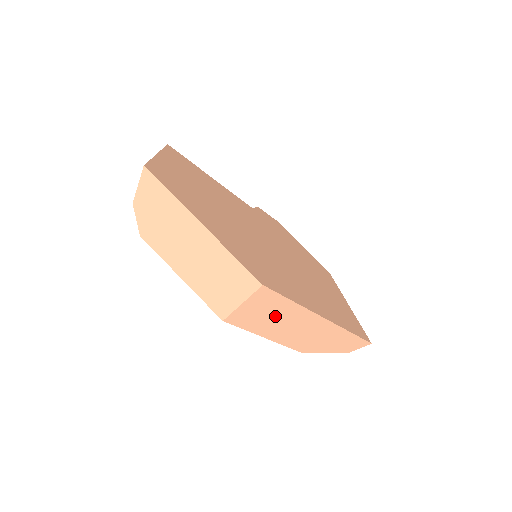
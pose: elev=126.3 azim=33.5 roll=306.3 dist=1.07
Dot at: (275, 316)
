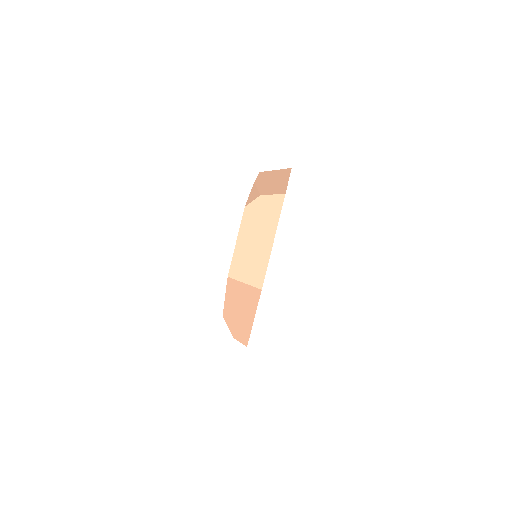
Dot at: (243, 299)
